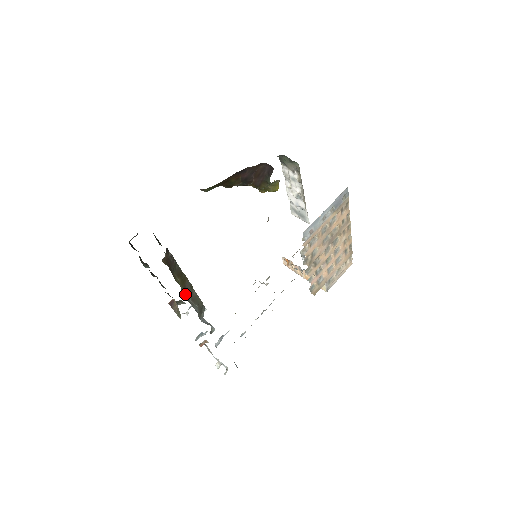
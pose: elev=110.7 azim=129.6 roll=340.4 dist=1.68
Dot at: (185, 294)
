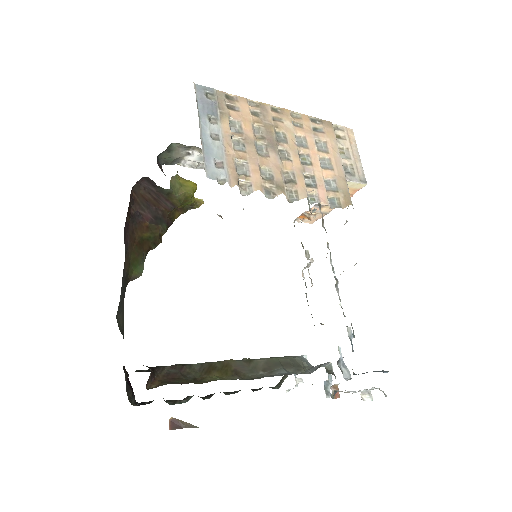
Dot at: (244, 377)
